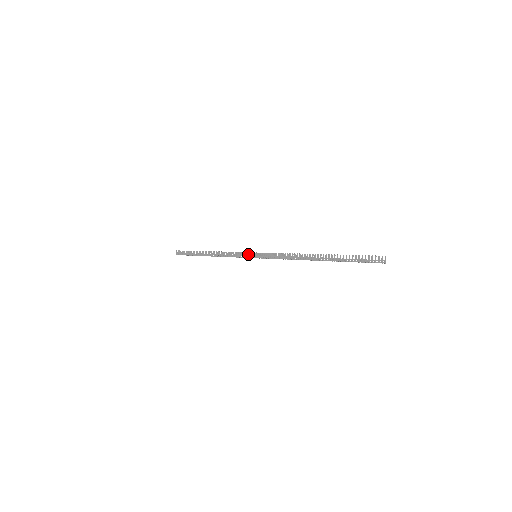
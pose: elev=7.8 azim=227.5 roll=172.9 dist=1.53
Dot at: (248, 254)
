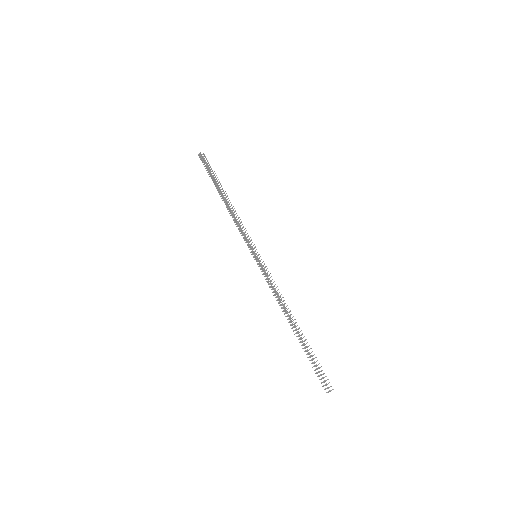
Dot at: (251, 248)
